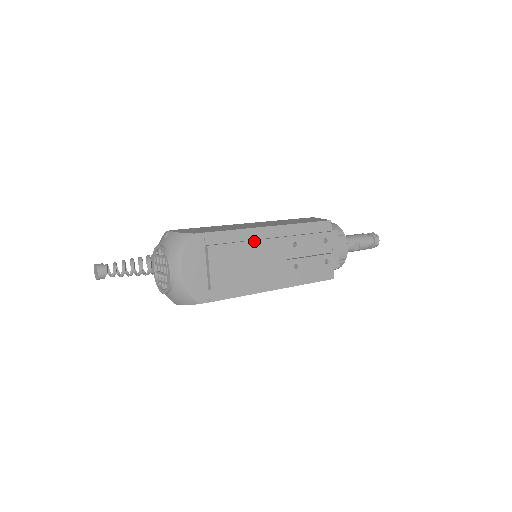
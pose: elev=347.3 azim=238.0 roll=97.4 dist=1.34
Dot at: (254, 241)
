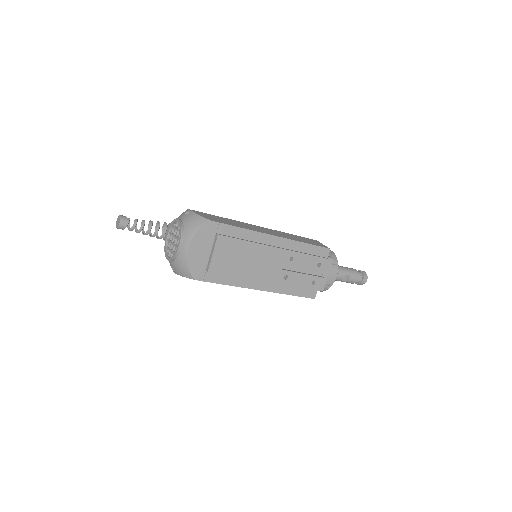
Dot at: (258, 244)
